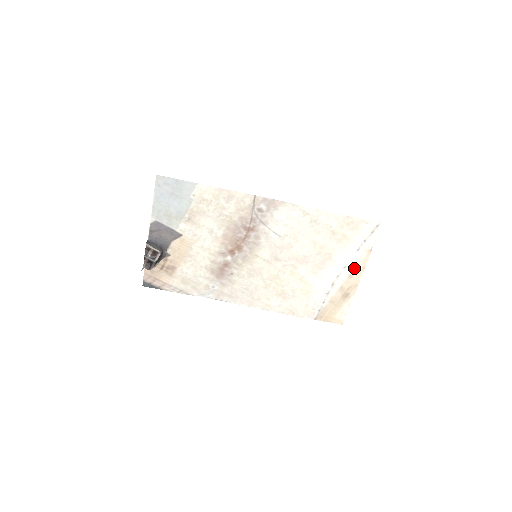
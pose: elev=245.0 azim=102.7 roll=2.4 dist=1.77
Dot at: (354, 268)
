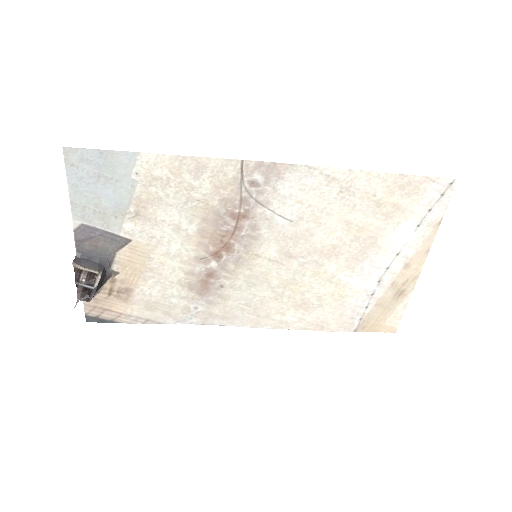
Dot at: (412, 253)
